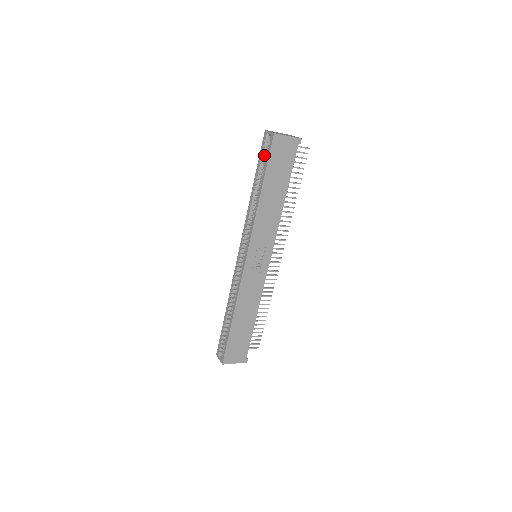
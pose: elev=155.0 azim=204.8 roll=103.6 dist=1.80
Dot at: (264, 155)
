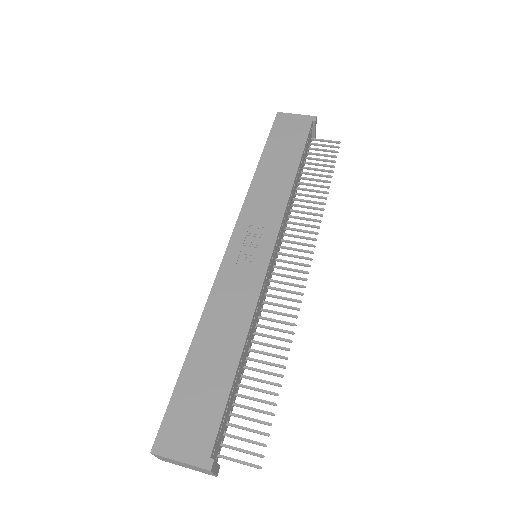
Dot at: occluded
